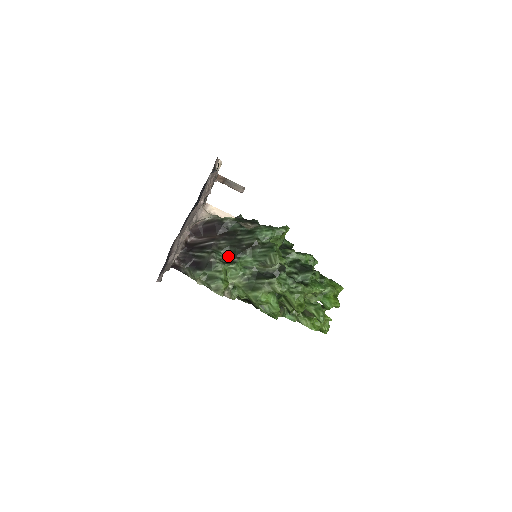
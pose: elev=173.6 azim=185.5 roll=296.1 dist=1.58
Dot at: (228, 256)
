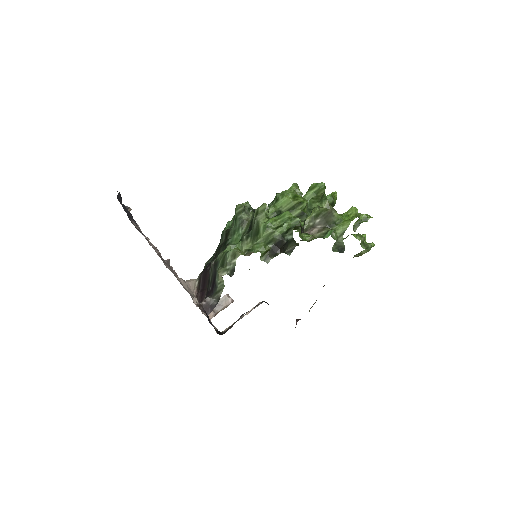
Dot at: occluded
